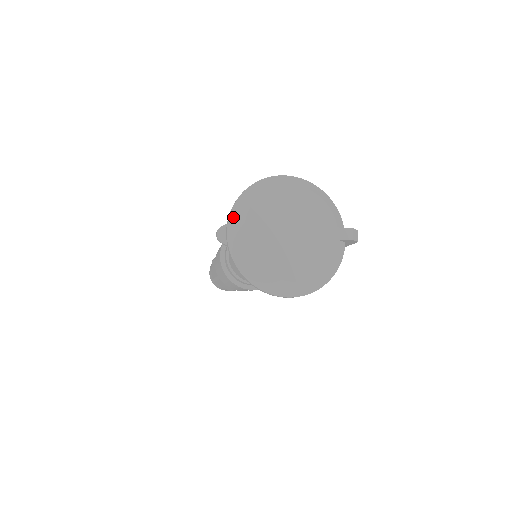
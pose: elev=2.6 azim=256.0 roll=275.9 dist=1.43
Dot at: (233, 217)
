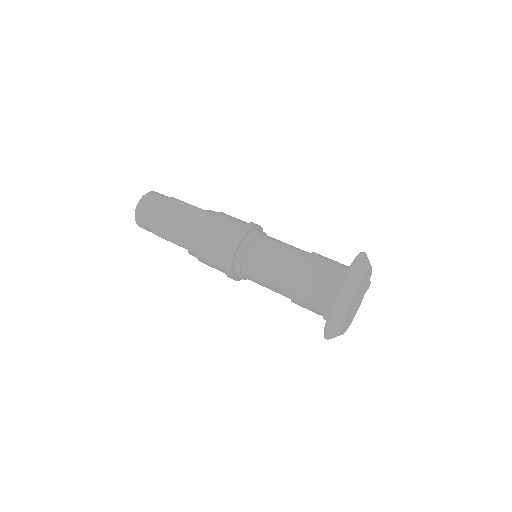
Dot at: (340, 303)
